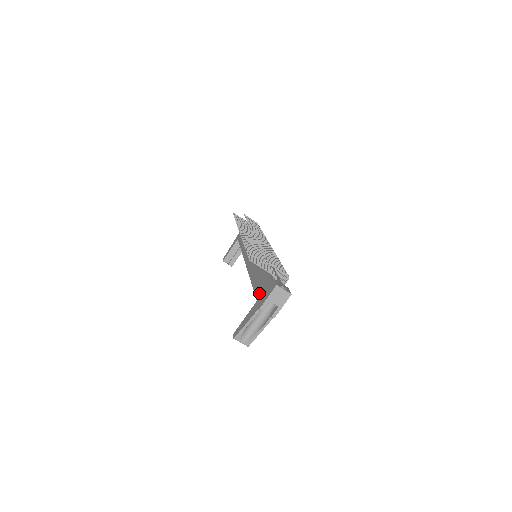
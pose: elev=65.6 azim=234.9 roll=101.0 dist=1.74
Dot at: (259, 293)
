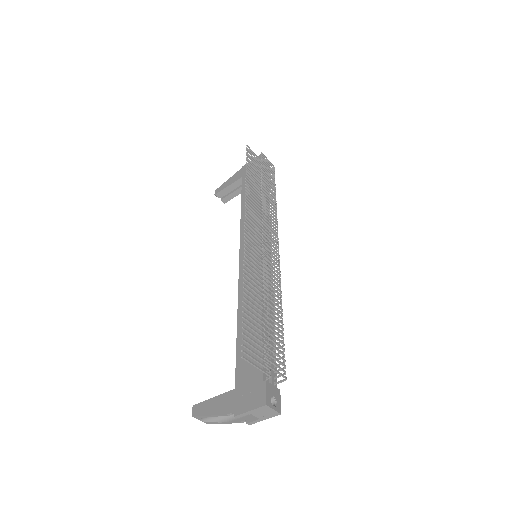
Dot at: (241, 377)
